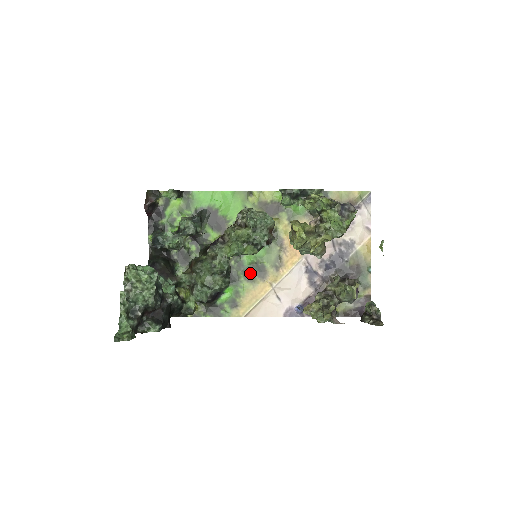
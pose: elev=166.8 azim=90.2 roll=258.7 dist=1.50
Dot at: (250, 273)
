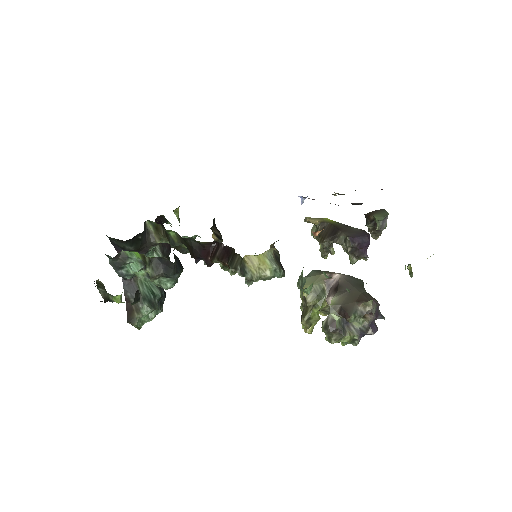
Dot at: occluded
